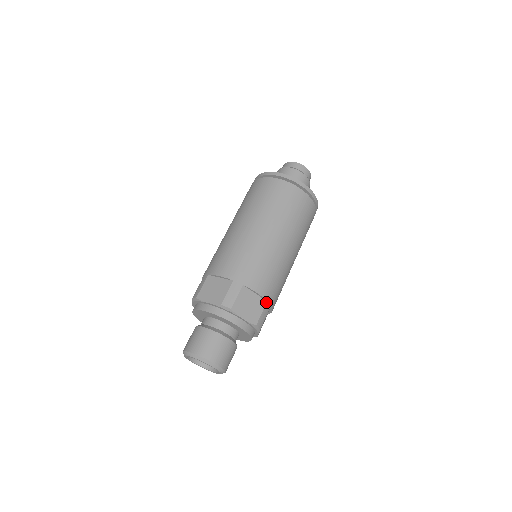
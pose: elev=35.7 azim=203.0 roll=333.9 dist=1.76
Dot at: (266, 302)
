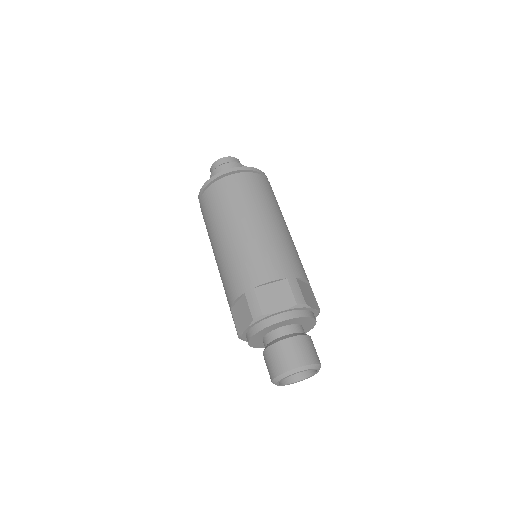
Dot at: (310, 286)
